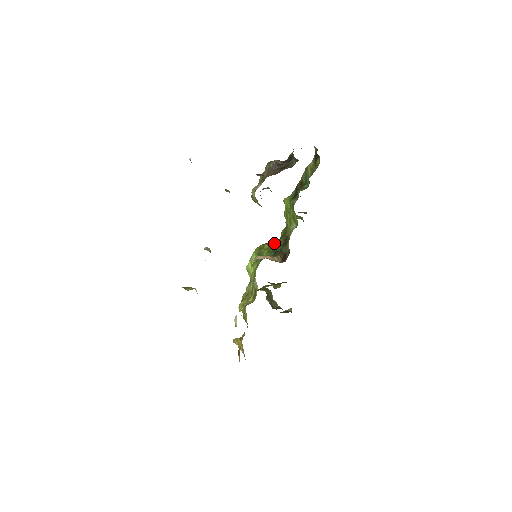
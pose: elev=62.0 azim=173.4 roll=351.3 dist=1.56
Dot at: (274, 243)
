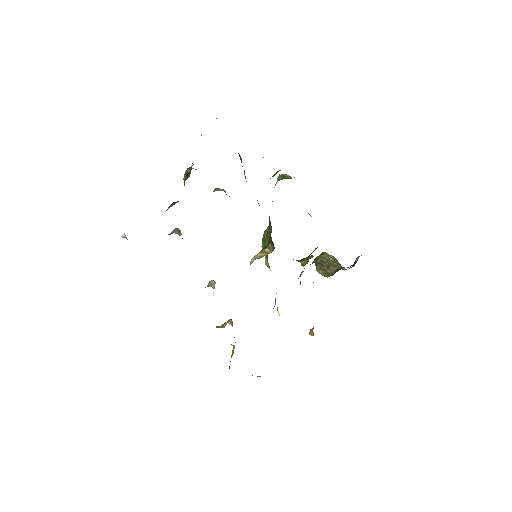
Dot at: occluded
